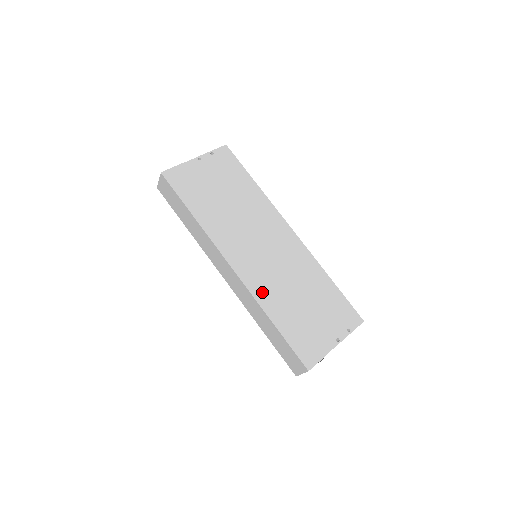
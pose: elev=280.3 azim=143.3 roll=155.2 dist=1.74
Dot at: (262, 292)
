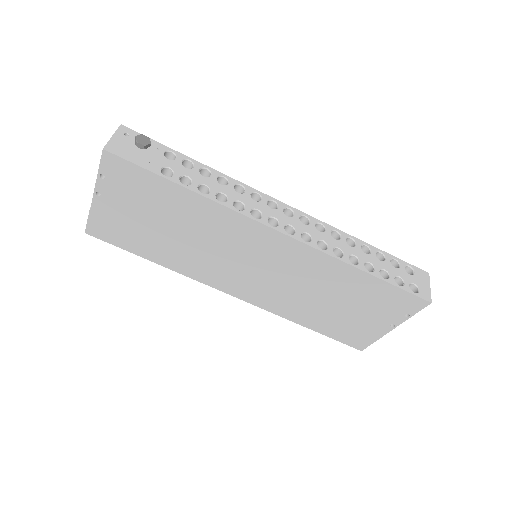
Dot at: (278, 307)
